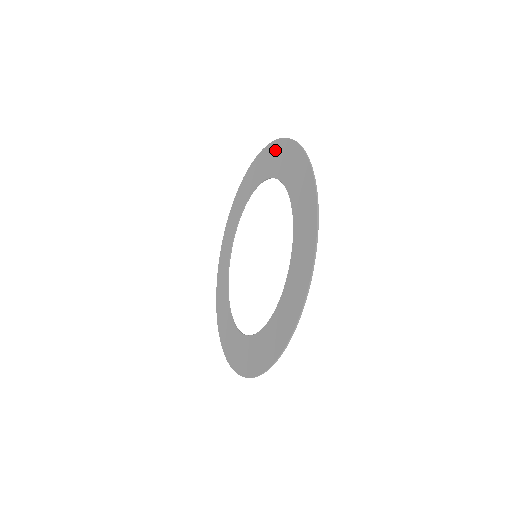
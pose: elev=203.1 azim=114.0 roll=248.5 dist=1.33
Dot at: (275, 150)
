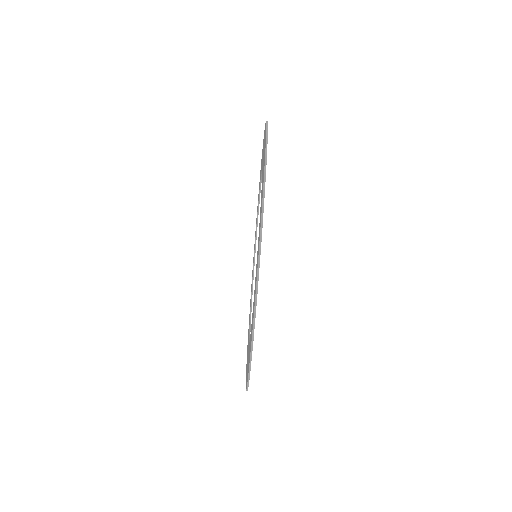
Dot at: occluded
